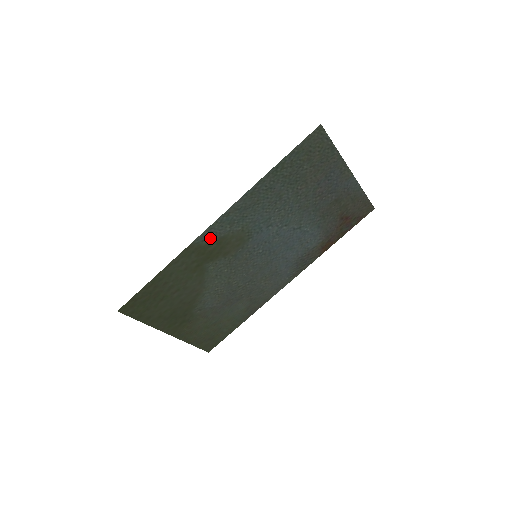
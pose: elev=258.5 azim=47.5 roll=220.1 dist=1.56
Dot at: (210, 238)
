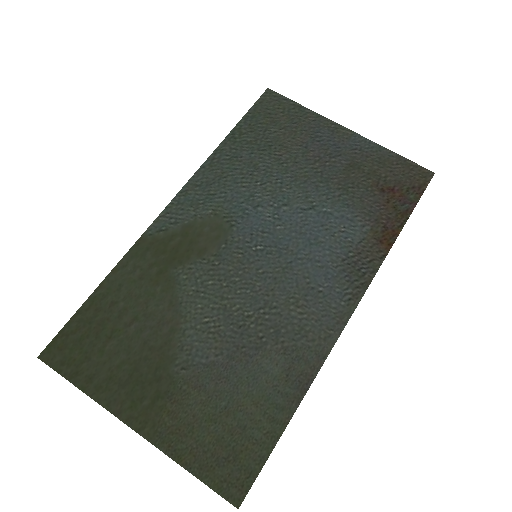
Dot at: (169, 227)
